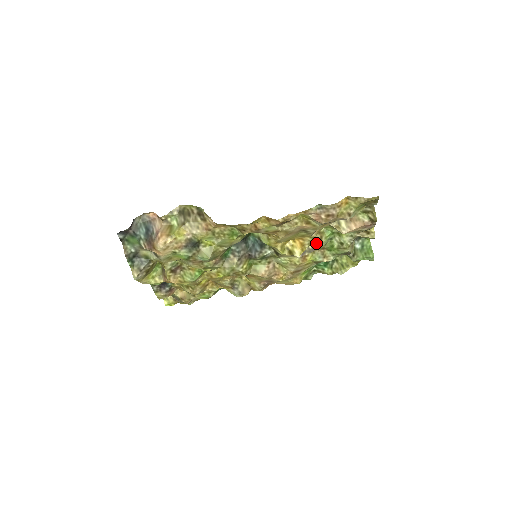
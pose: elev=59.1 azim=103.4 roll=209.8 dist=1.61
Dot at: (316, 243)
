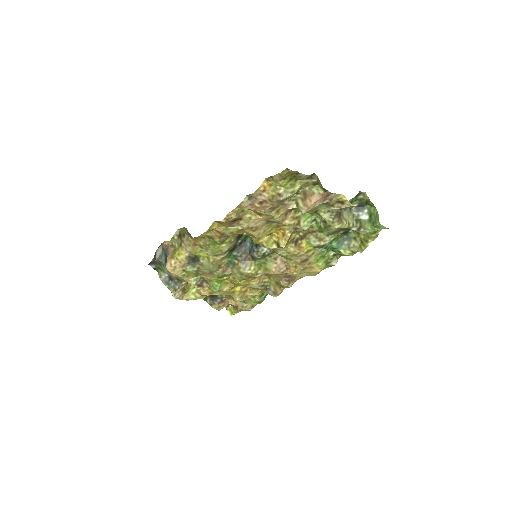
Dot at: (296, 229)
